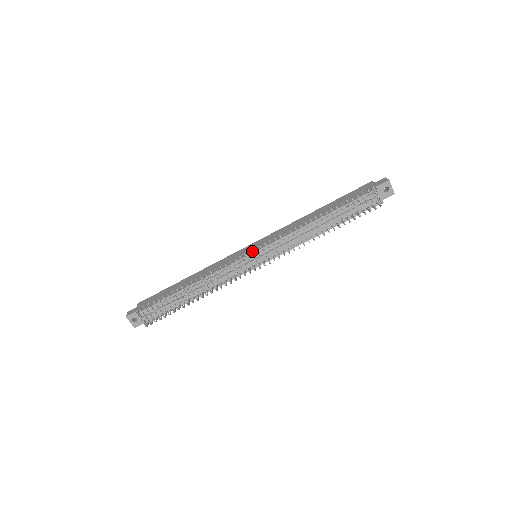
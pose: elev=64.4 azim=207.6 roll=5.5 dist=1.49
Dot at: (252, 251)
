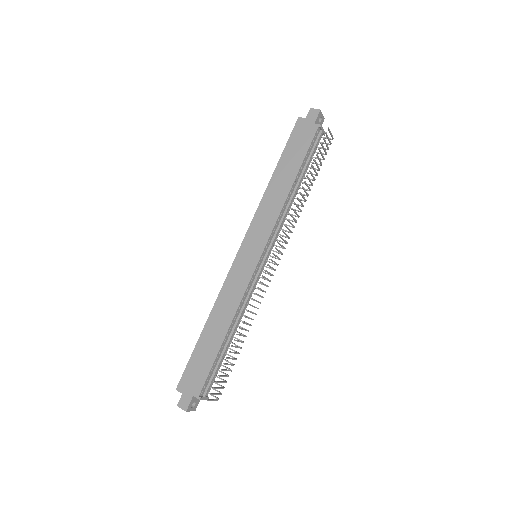
Dot at: (257, 255)
